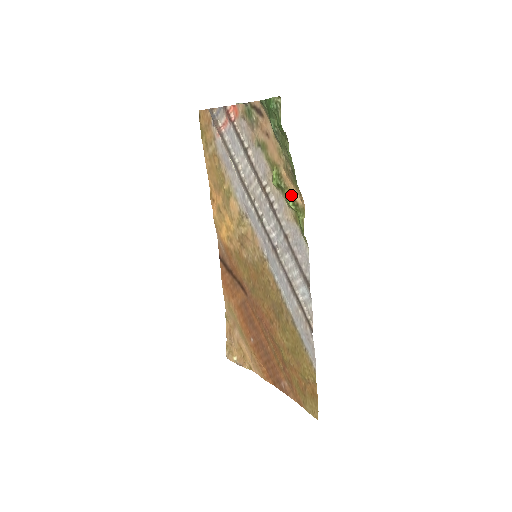
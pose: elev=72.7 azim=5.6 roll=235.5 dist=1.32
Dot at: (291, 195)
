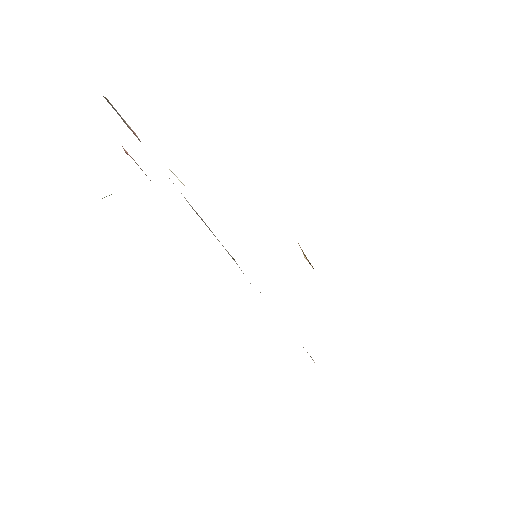
Dot at: occluded
